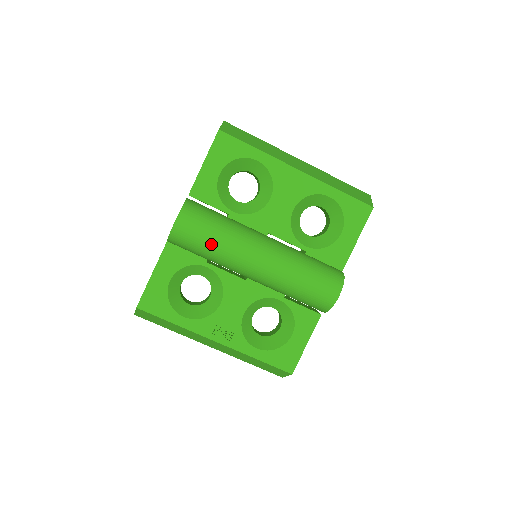
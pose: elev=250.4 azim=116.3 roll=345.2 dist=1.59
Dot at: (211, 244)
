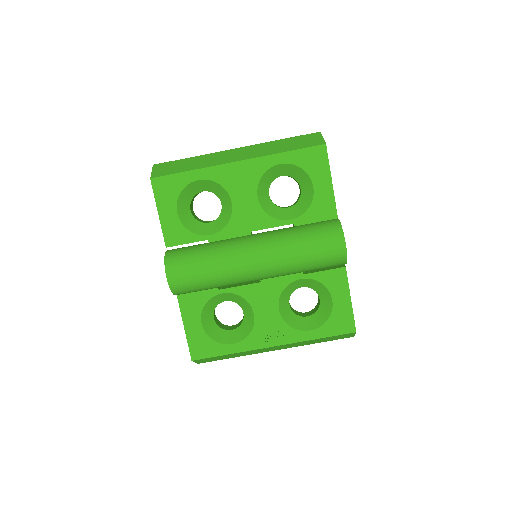
Dot at: (207, 277)
